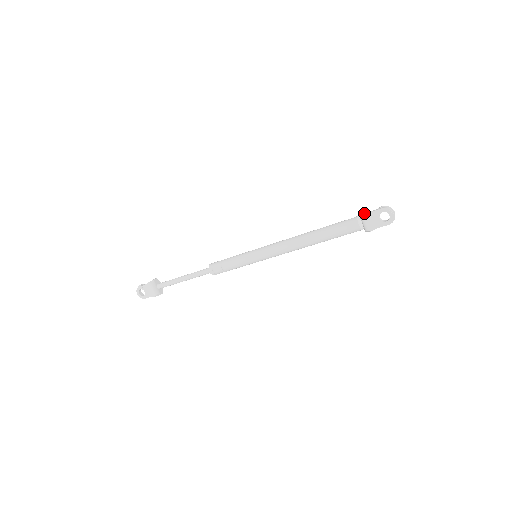
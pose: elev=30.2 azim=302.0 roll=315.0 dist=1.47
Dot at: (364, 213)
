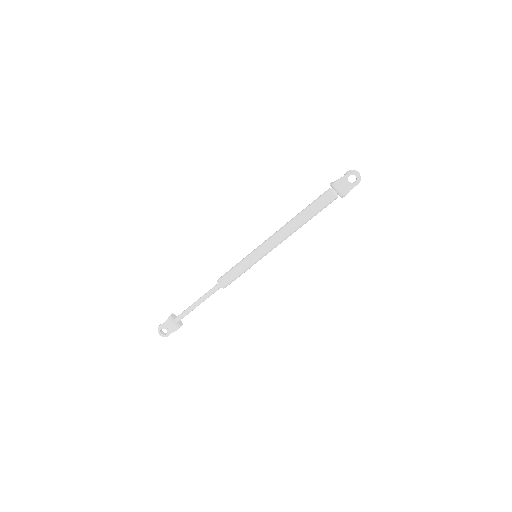
Dot at: (335, 183)
